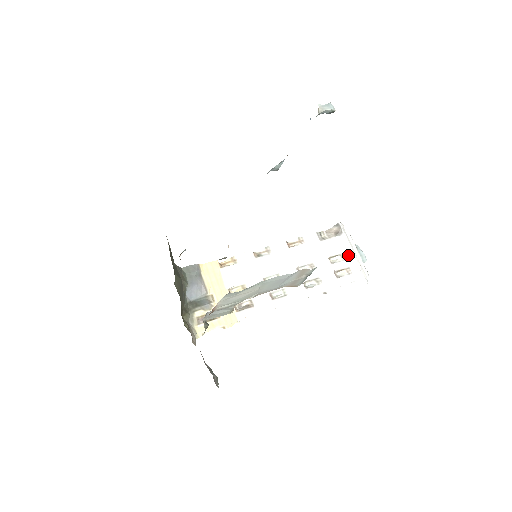
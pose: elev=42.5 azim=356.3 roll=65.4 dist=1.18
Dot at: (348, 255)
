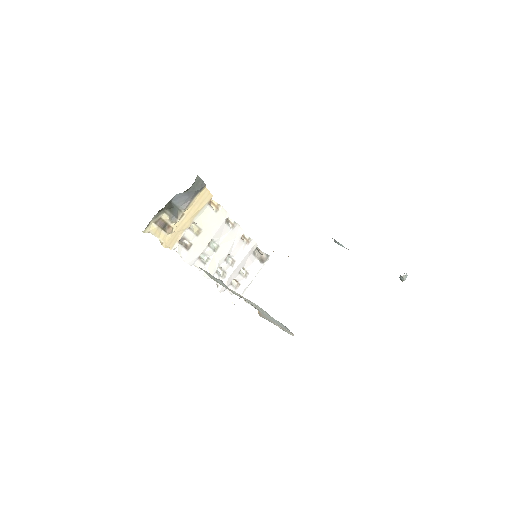
Dot at: (249, 277)
